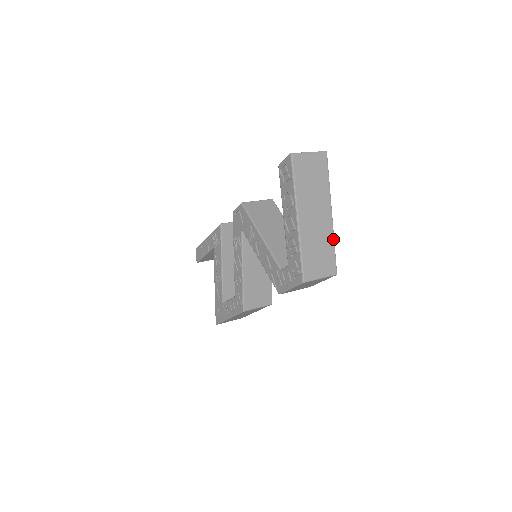
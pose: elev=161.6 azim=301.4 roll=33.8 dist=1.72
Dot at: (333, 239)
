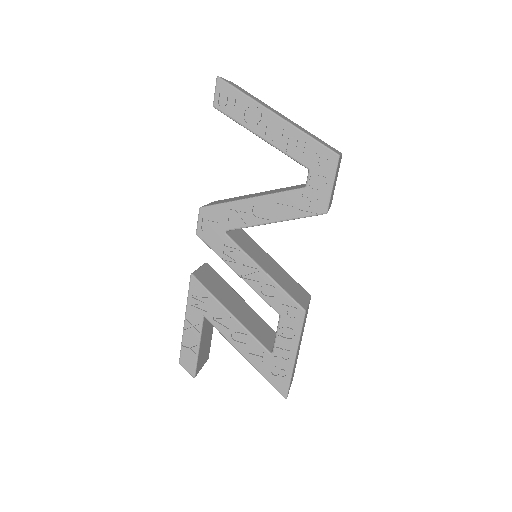
Dot at: (309, 132)
